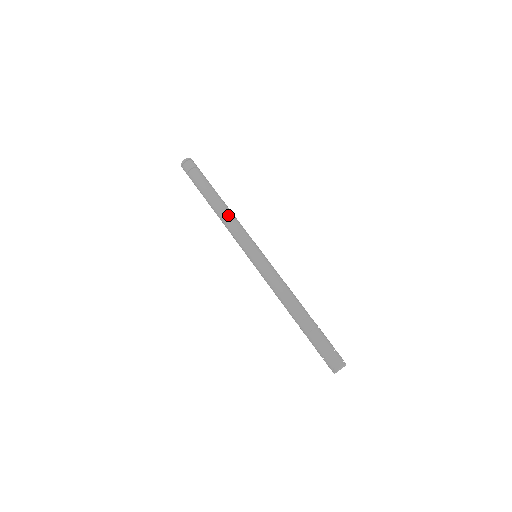
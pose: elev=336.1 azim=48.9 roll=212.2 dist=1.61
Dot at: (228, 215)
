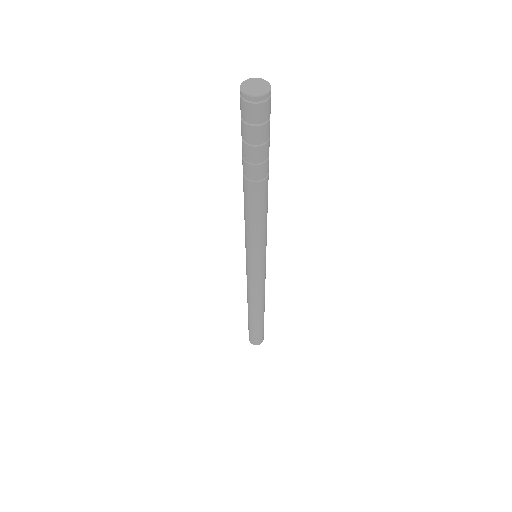
Dot at: occluded
